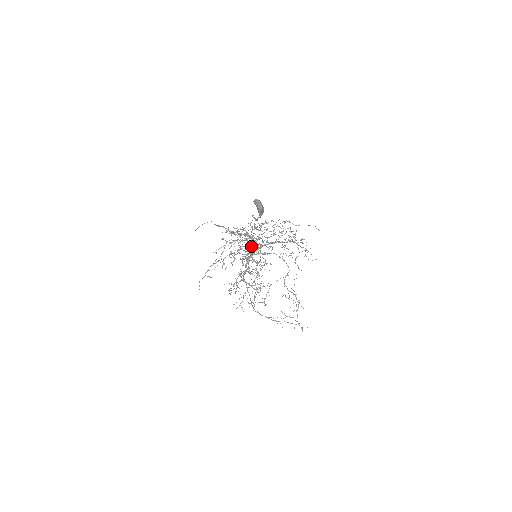
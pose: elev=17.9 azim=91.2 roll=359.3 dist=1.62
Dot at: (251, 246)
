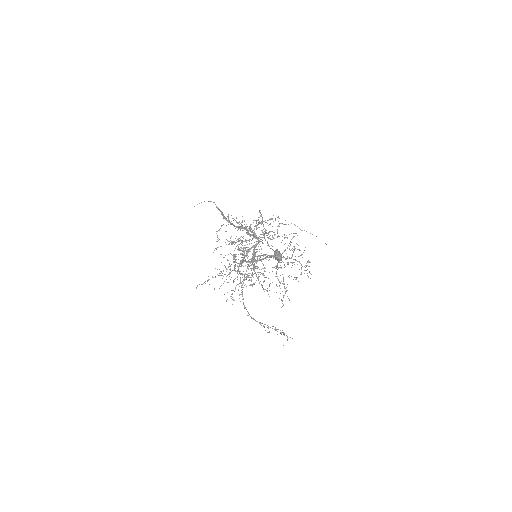
Dot at: (256, 263)
